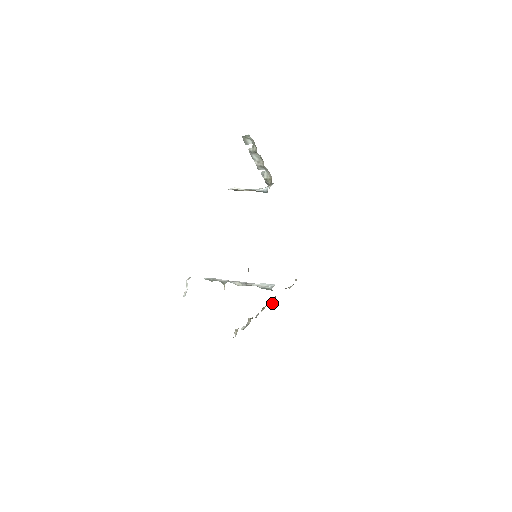
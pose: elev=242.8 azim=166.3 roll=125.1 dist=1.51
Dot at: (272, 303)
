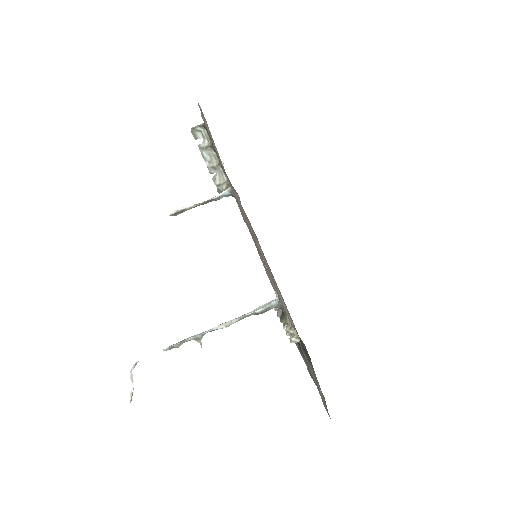
Dot at: occluded
